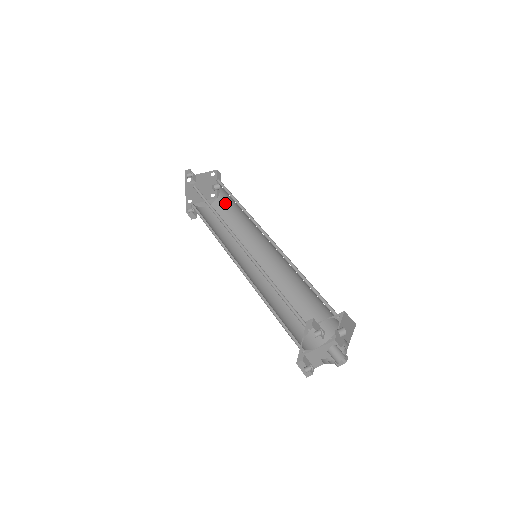
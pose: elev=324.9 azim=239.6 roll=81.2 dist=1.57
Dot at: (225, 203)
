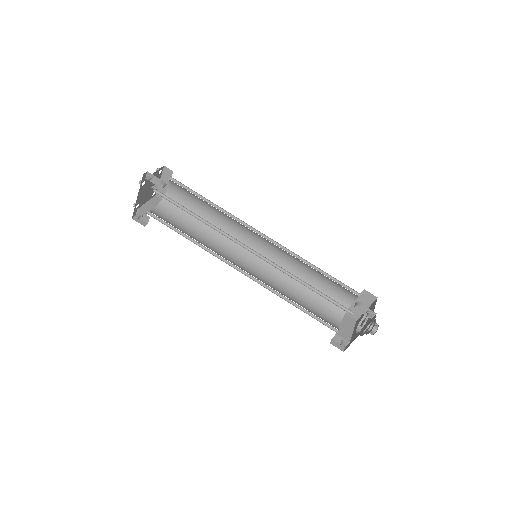
Dot at: (179, 202)
